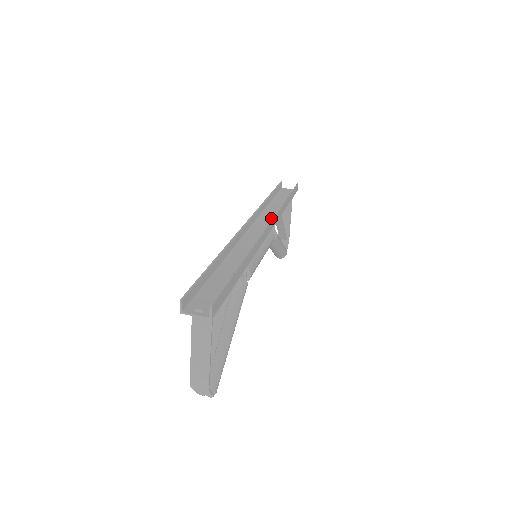
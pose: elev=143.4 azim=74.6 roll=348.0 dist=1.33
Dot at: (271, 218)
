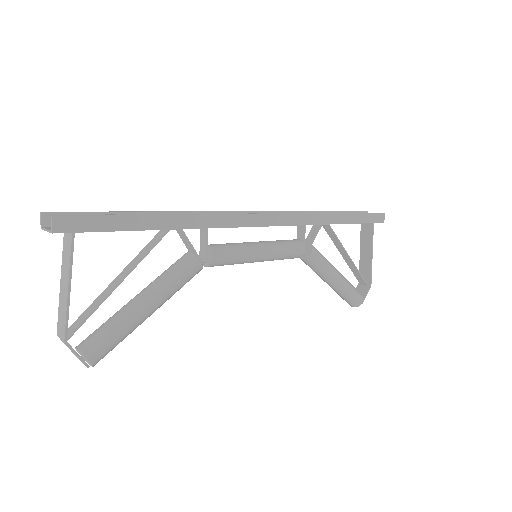
Dot at: occluded
